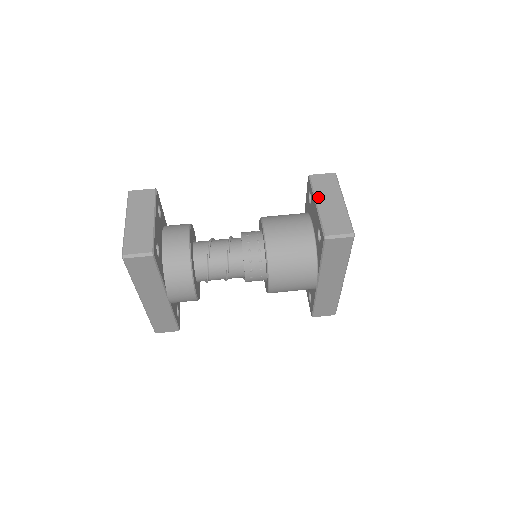
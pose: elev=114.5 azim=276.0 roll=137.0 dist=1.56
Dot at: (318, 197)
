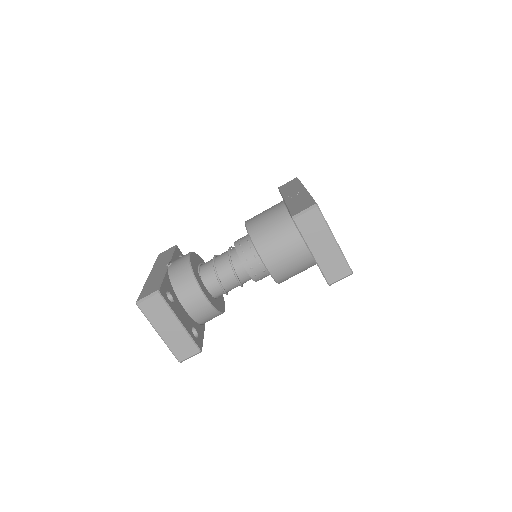
Dot at: (310, 245)
